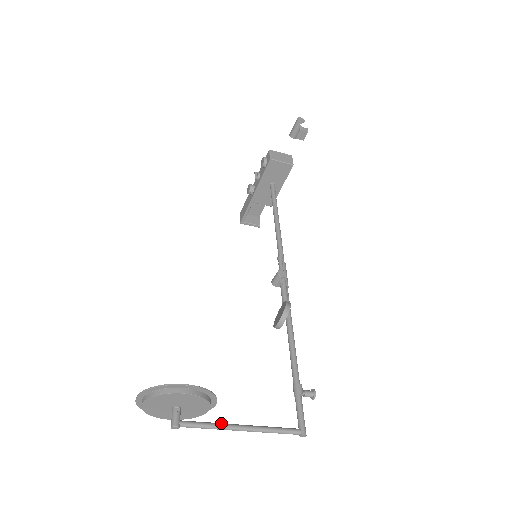
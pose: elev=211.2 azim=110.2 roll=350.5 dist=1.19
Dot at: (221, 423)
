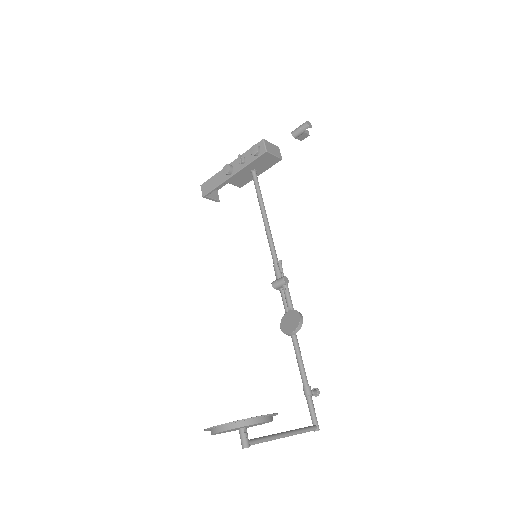
Dot at: (273, 435)
